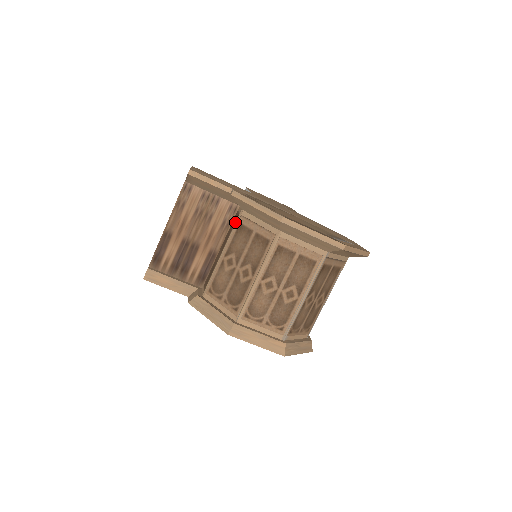
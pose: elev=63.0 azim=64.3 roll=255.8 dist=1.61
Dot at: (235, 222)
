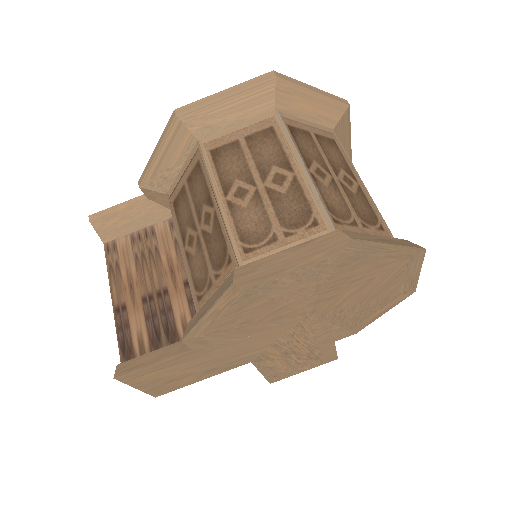
Dot at: (171, 212)
